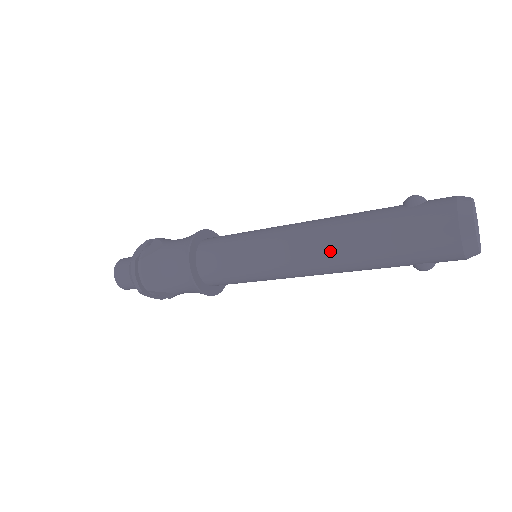
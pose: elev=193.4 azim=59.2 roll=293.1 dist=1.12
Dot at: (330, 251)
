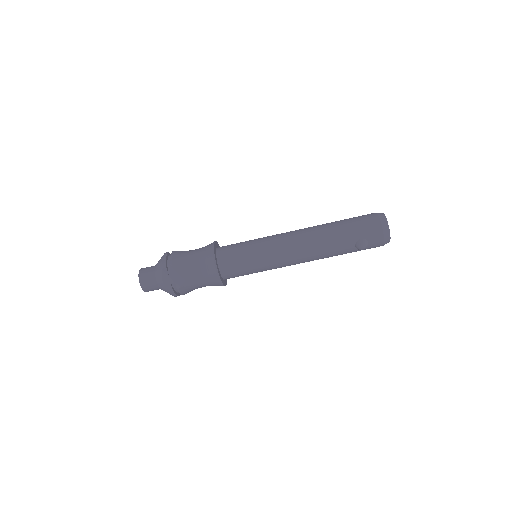
Dot at: (310, 232)
